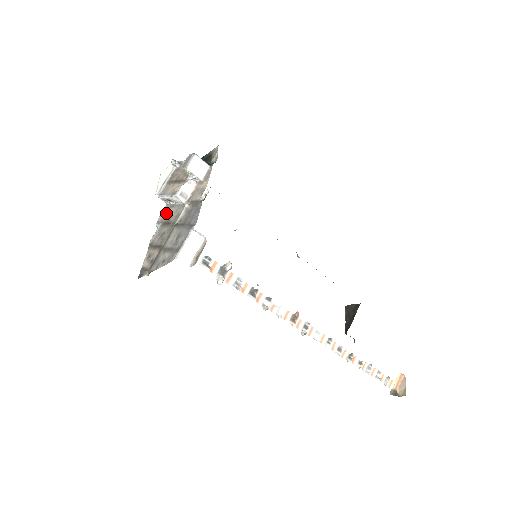
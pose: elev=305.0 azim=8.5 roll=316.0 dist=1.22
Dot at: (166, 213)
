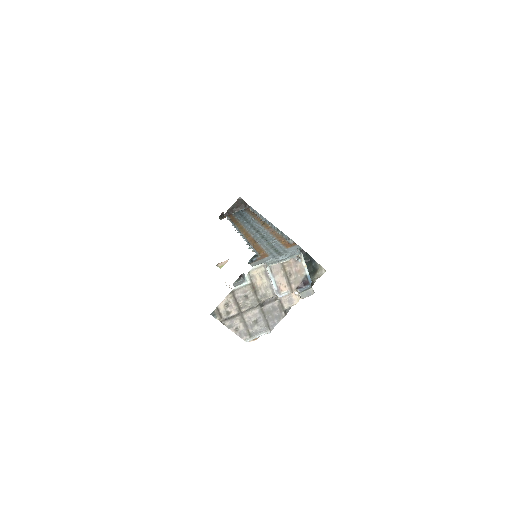
Dot at: (259, 275)
